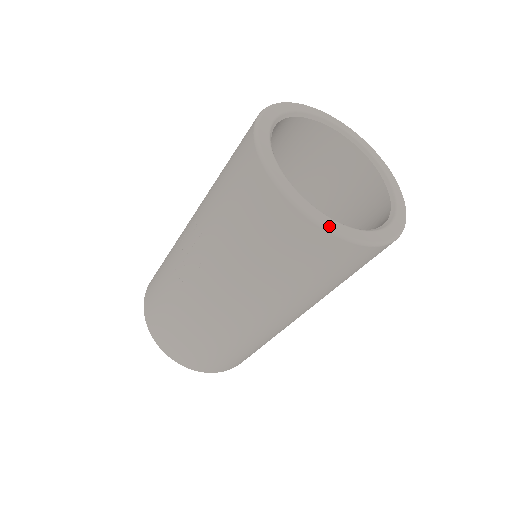
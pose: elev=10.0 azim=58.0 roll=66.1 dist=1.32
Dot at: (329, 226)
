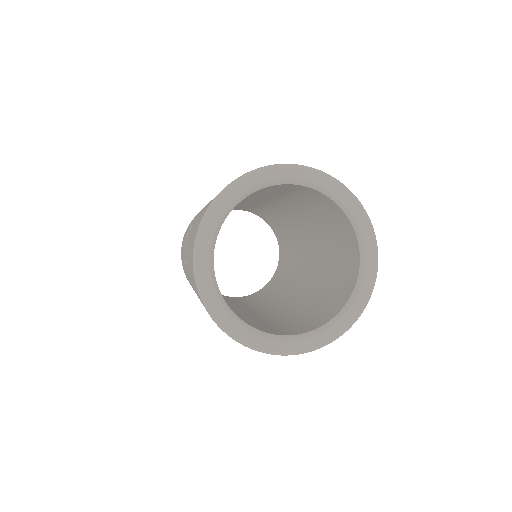
Dot at: (237, 337)
